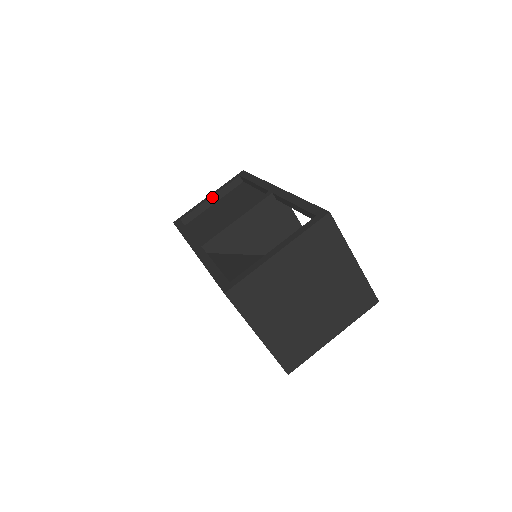
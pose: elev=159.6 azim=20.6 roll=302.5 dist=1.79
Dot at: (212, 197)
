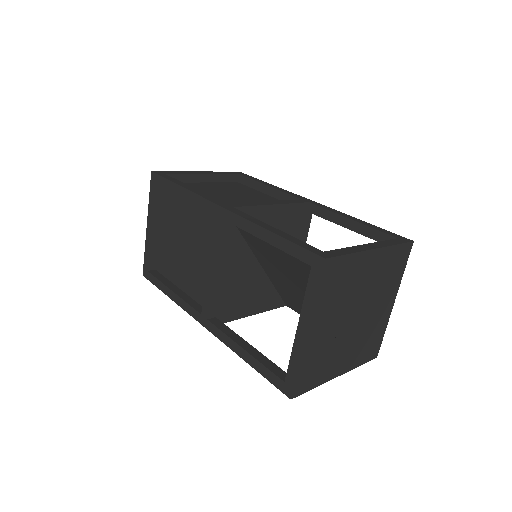
Dot at: (205, 174)
